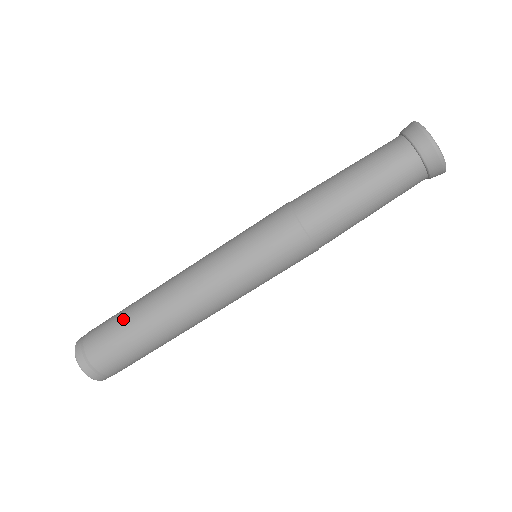
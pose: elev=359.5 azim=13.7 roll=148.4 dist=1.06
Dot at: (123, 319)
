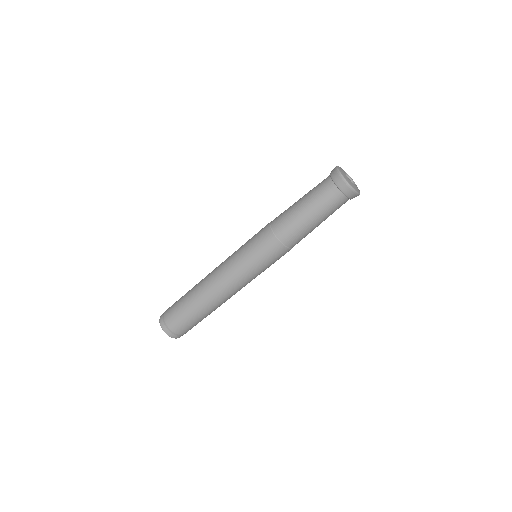
Dot at: (186, 307)
